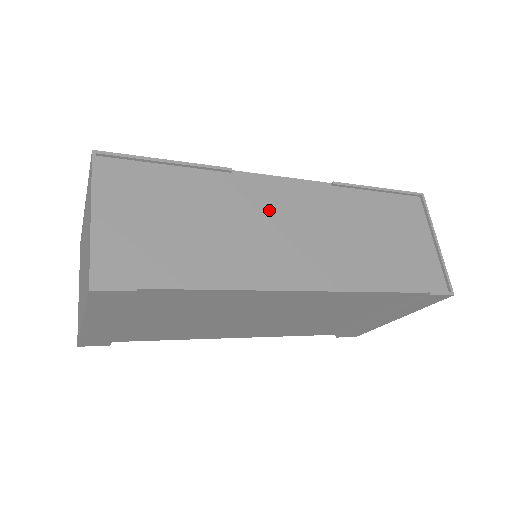
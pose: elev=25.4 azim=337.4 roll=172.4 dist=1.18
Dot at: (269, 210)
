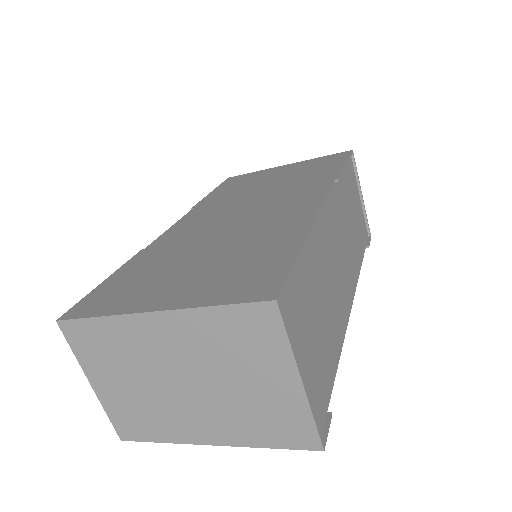
Dot at: (331, 246)
